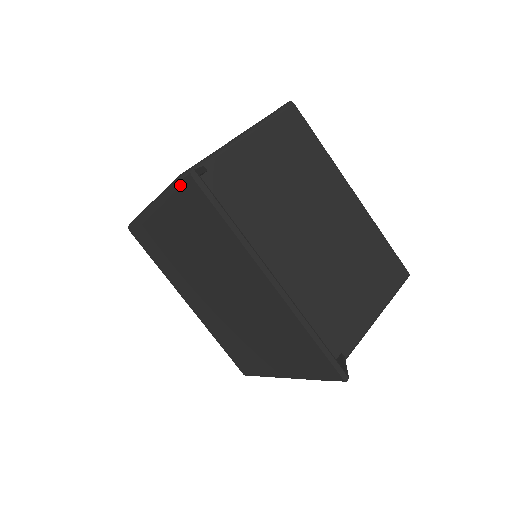
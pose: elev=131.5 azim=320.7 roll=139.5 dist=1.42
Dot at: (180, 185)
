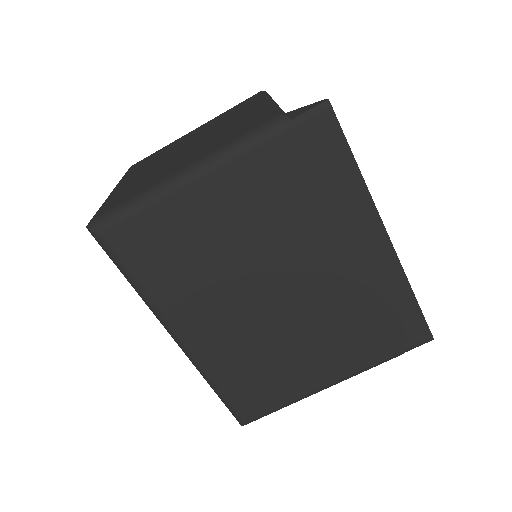
Dot at: (297, 121)
